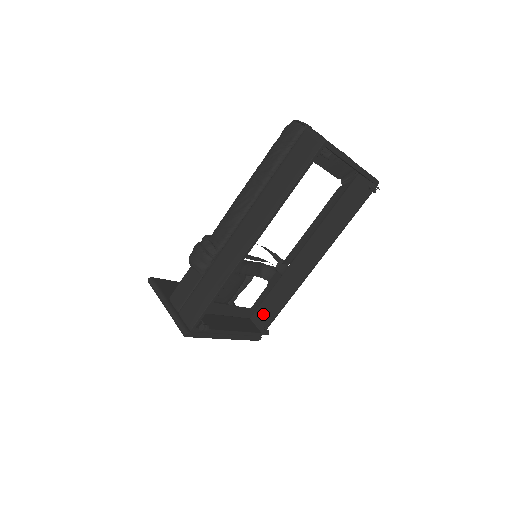
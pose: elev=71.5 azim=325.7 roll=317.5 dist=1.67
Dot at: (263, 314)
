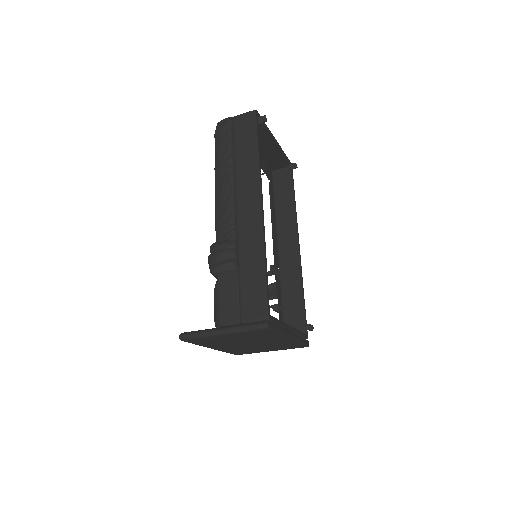
Dot at: (293, 320)
